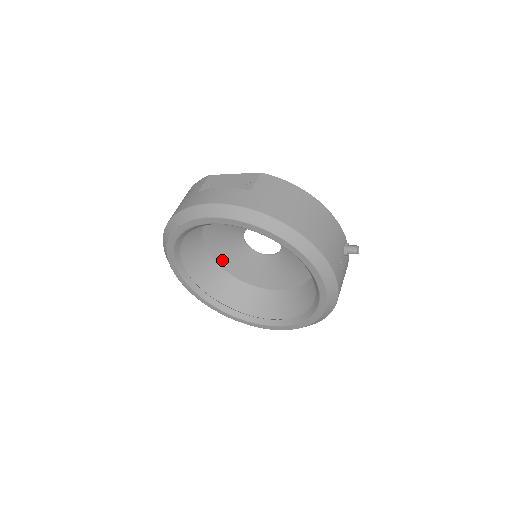
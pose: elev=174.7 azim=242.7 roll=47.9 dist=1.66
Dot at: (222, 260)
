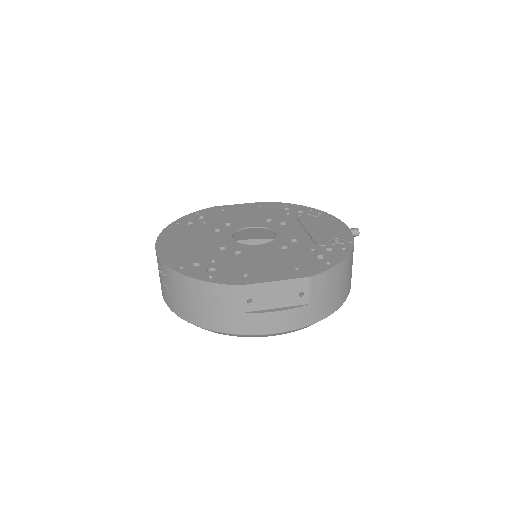
Dot at: occluded
